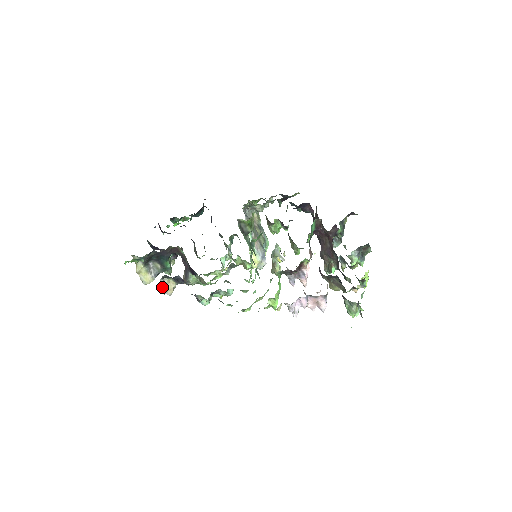
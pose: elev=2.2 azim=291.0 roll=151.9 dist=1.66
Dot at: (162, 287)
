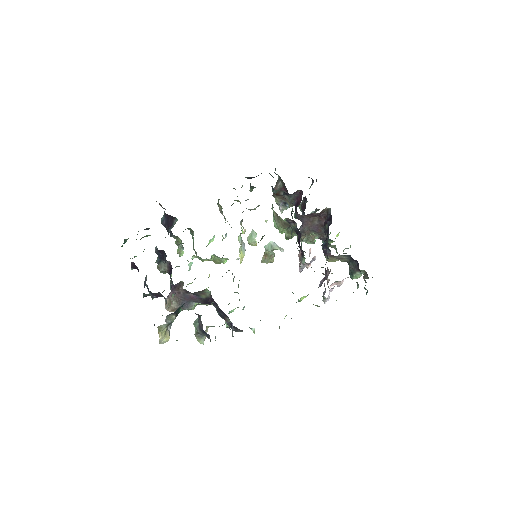
Dot at: (200, 339)
